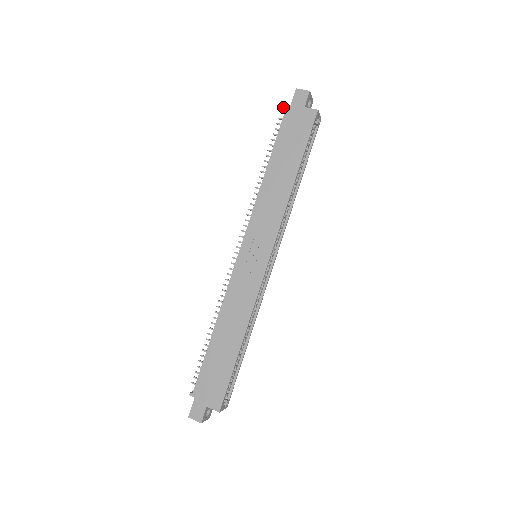
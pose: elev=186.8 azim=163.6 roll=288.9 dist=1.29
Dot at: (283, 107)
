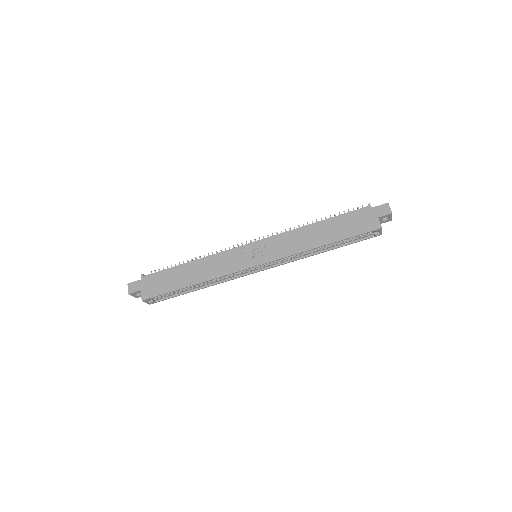
Dot at: (369, 203)
